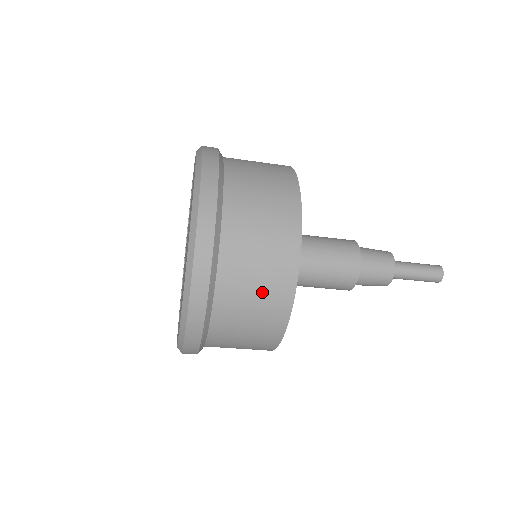
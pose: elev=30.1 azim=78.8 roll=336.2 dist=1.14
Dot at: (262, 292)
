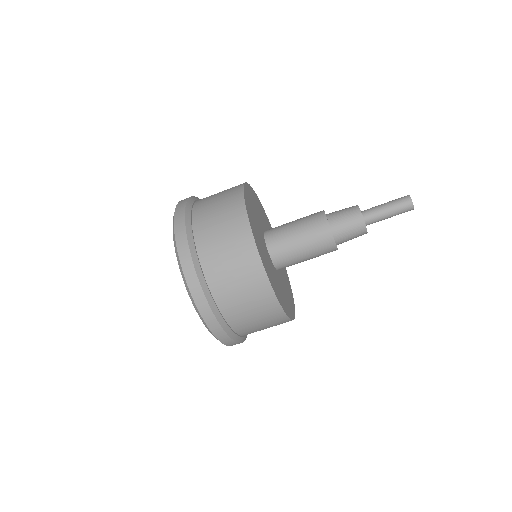
Dot at: (238, 269)
